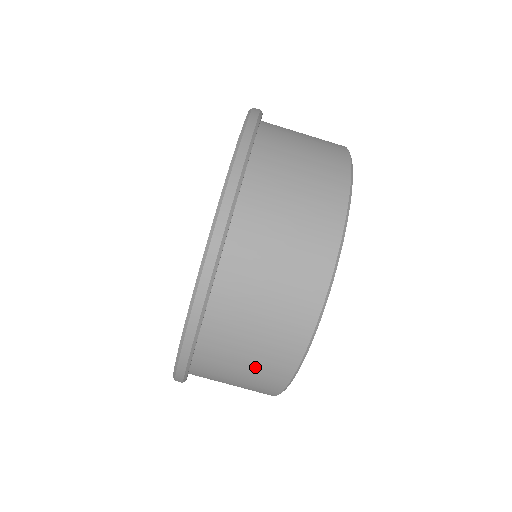
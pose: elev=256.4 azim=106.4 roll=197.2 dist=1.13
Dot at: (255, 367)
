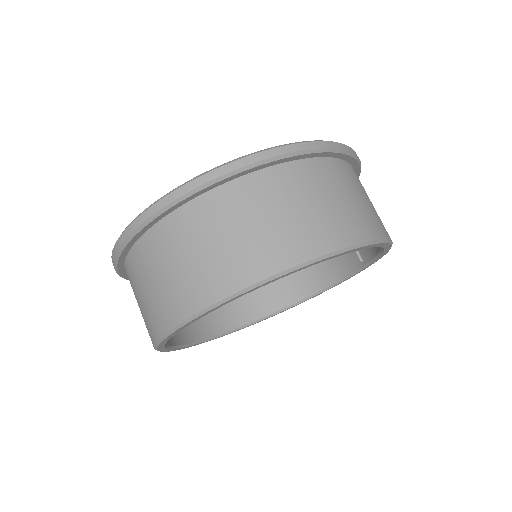
Dot at: (278, 229)
